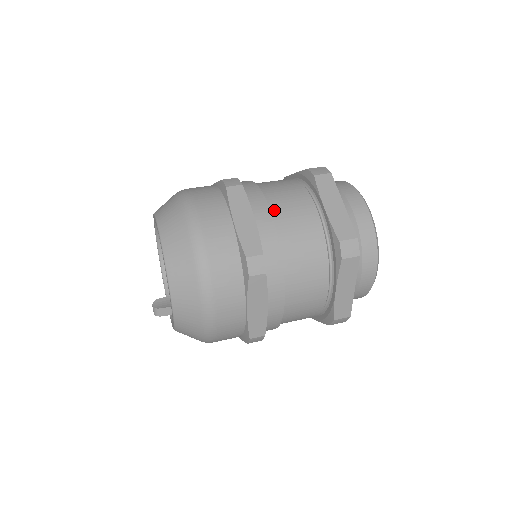
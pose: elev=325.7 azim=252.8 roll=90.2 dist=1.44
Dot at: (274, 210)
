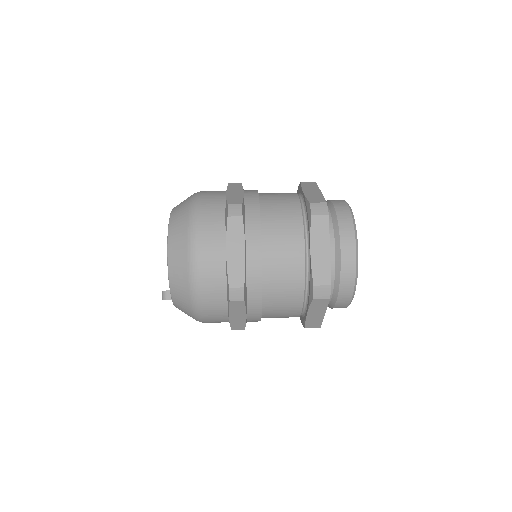
Dot at: (262, 195)
